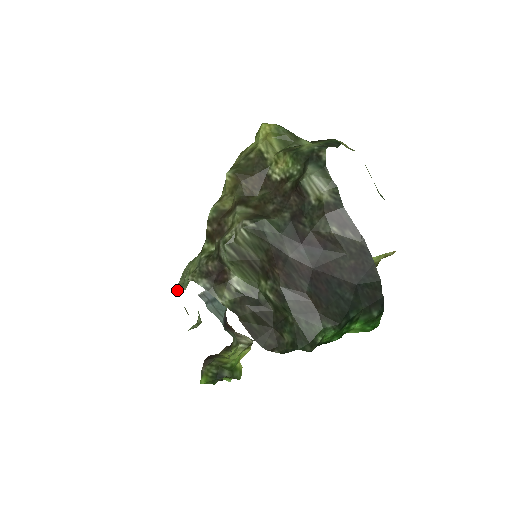
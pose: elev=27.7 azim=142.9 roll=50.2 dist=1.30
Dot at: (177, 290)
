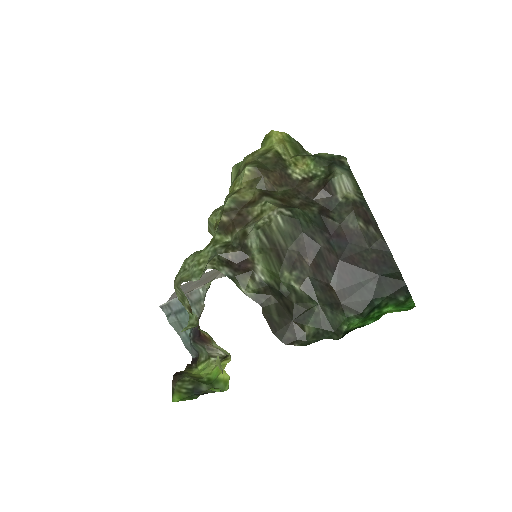
Dot at: (185, 281)
